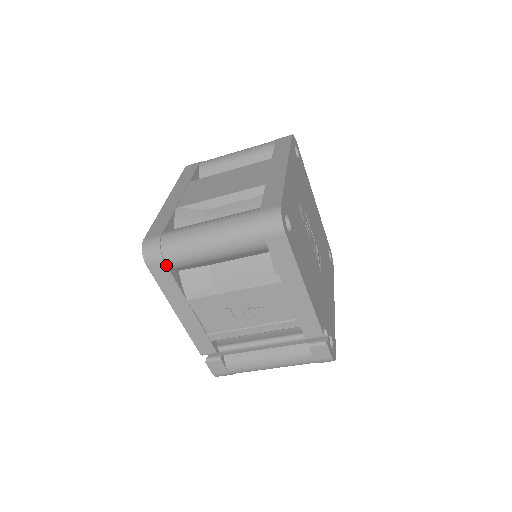
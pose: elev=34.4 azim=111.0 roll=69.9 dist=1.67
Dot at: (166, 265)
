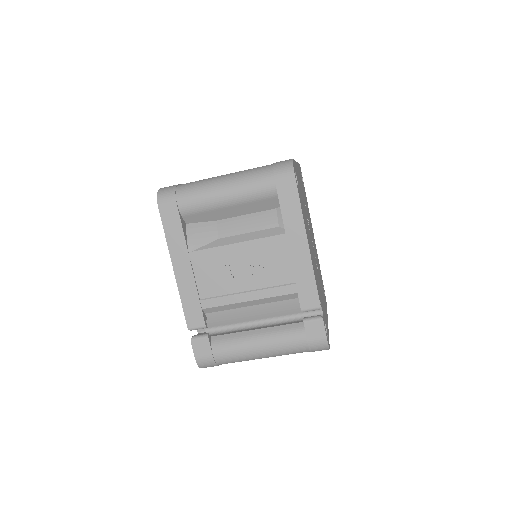
Dot at: (177, 207)
